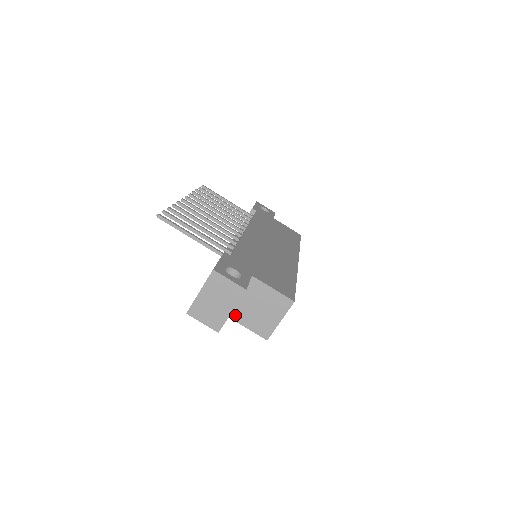
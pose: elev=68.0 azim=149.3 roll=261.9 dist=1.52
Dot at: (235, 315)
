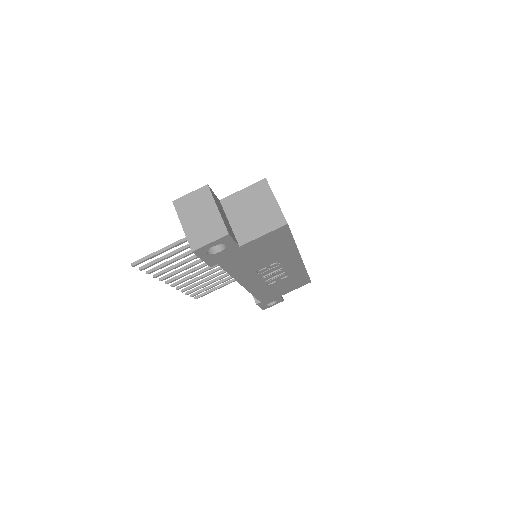
Dot at: (244, 238)
